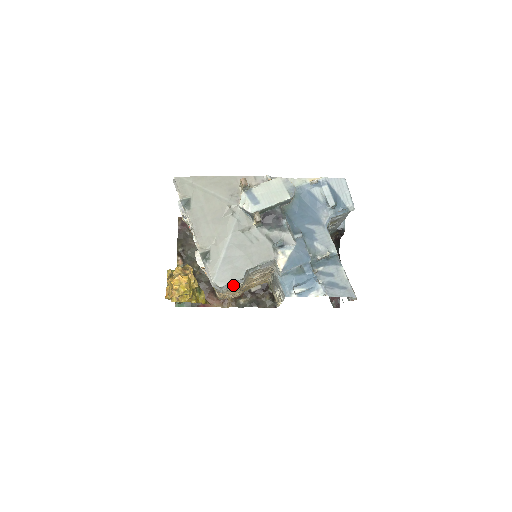
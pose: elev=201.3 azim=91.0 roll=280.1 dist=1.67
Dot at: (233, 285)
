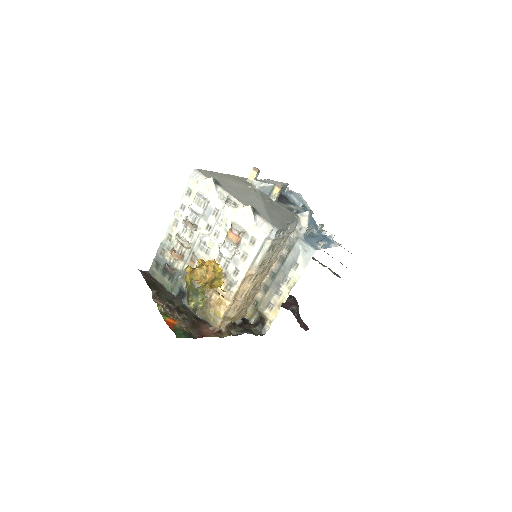
Dot at: (280, 237)
